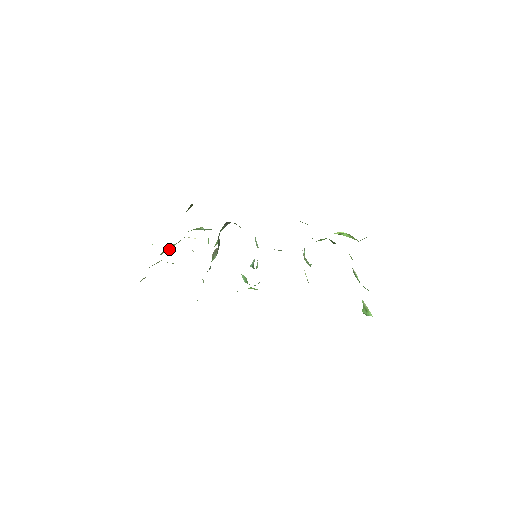
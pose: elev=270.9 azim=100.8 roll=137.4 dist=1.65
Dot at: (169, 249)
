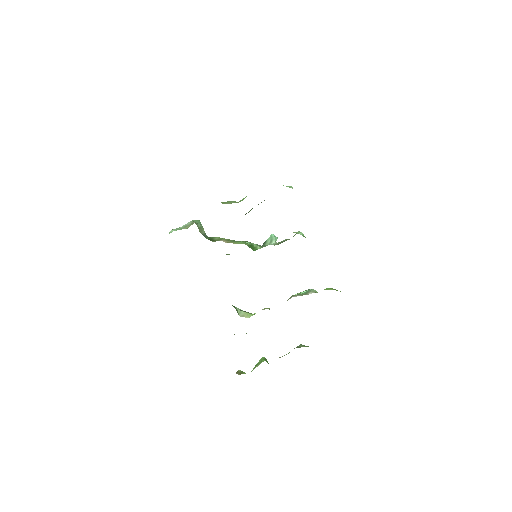
Dot at: occluded
